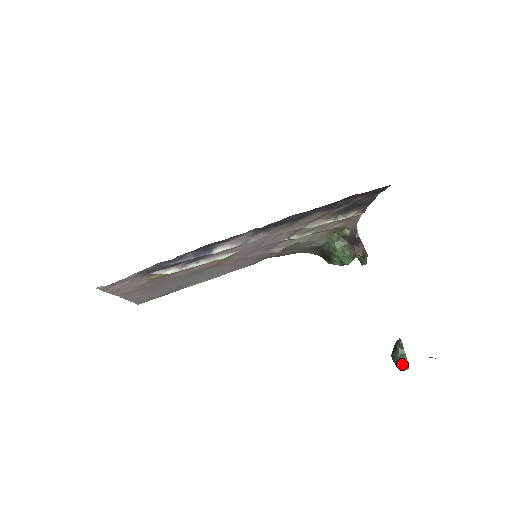
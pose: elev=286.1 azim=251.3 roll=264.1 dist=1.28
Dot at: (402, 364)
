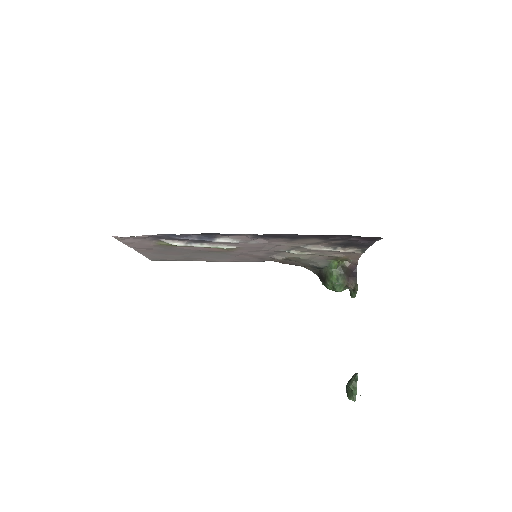
Dot at: (351, 395)
